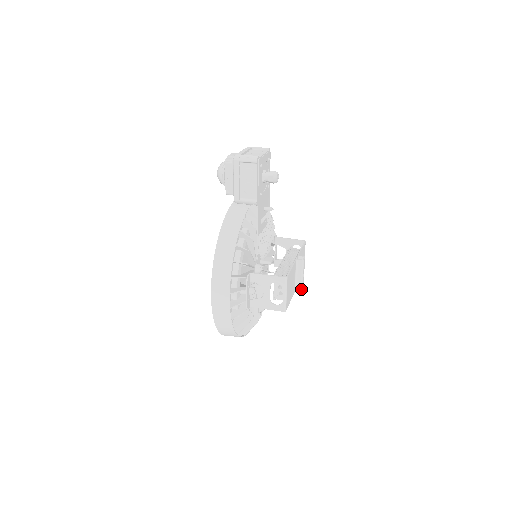
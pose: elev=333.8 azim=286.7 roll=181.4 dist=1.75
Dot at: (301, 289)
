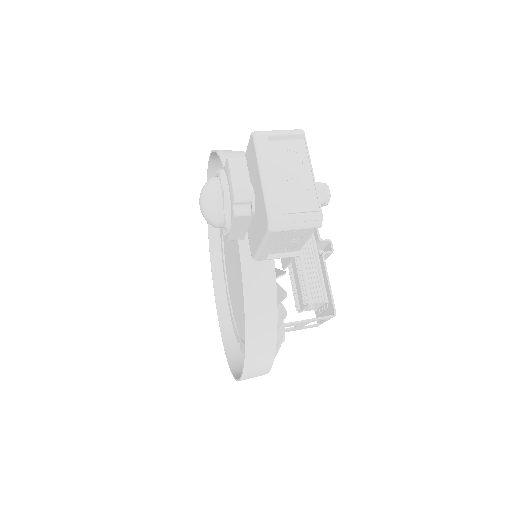
Dot at: occluded
